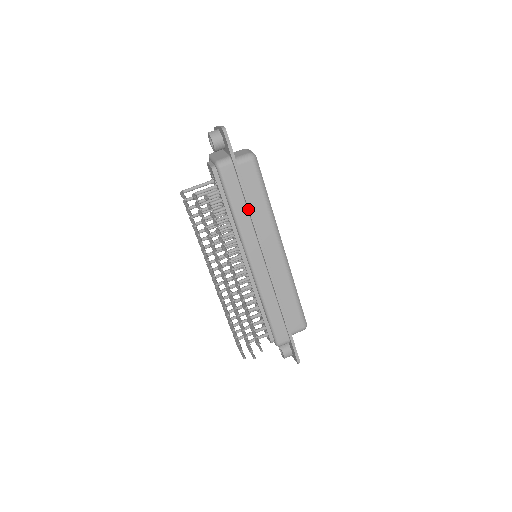
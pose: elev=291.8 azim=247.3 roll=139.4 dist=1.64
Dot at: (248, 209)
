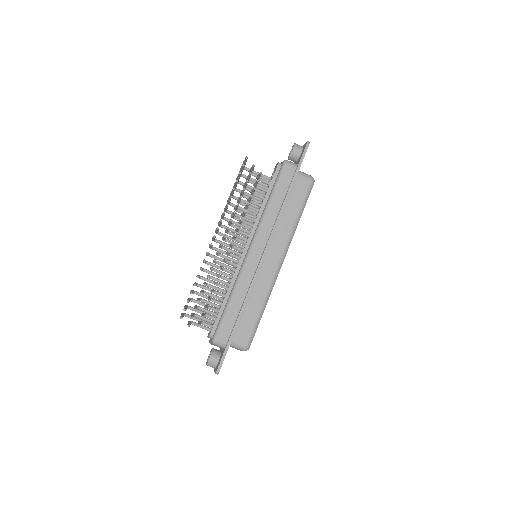
Dot at: (281, 207)
